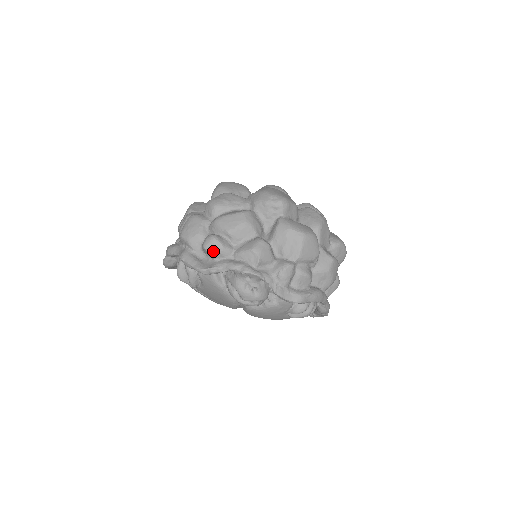
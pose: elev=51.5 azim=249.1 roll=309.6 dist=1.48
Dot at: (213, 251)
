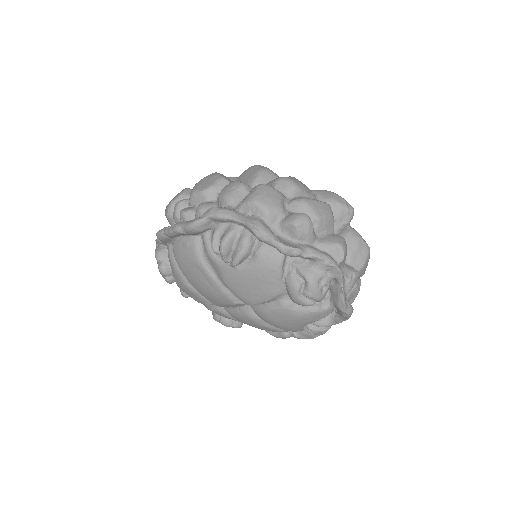
Dot at: (303, 231)
